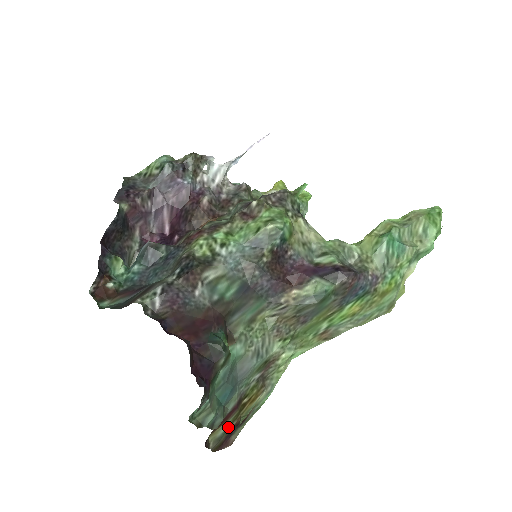
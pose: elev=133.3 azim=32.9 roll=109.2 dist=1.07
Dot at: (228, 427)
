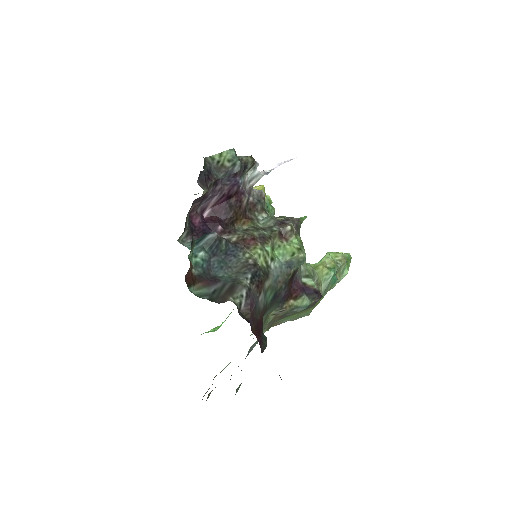
Dot at: occluded
